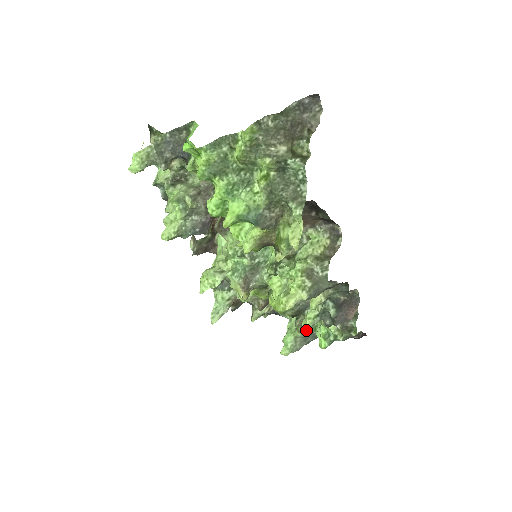
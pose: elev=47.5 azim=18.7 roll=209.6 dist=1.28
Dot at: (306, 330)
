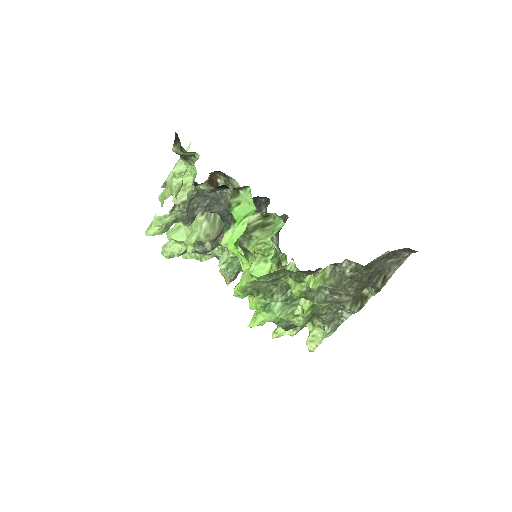
Dot at: occluded
